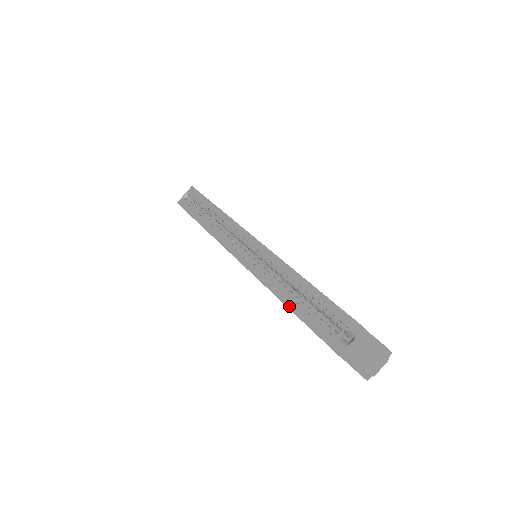
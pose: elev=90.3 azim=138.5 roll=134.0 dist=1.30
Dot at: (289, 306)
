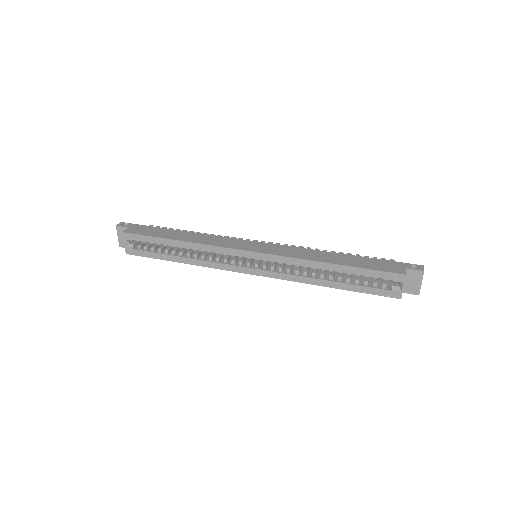
Dot at: (333, 287)
